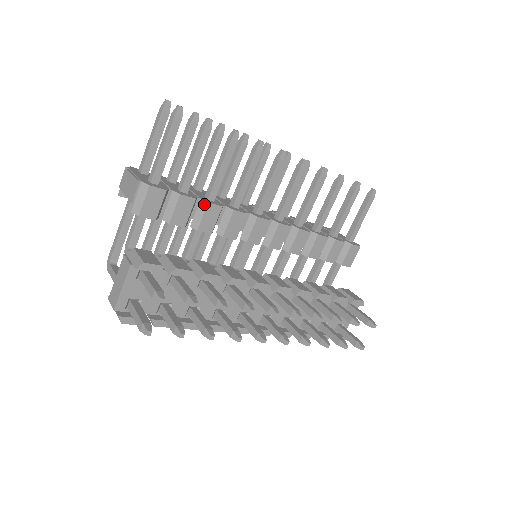
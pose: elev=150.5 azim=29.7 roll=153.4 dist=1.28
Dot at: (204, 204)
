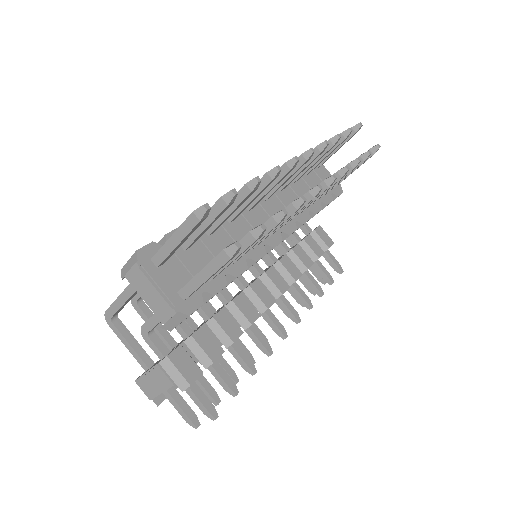
Dot at: (231, 278)
